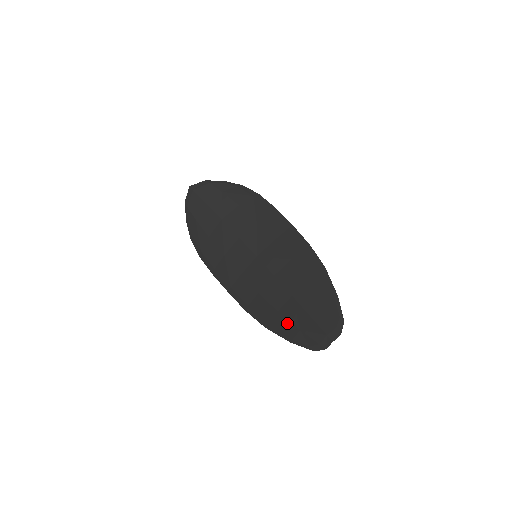
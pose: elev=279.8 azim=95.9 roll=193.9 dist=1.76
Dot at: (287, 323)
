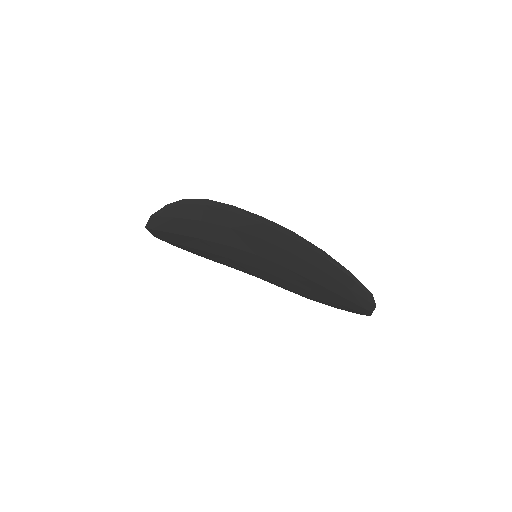
Dot at: (325, 299)
